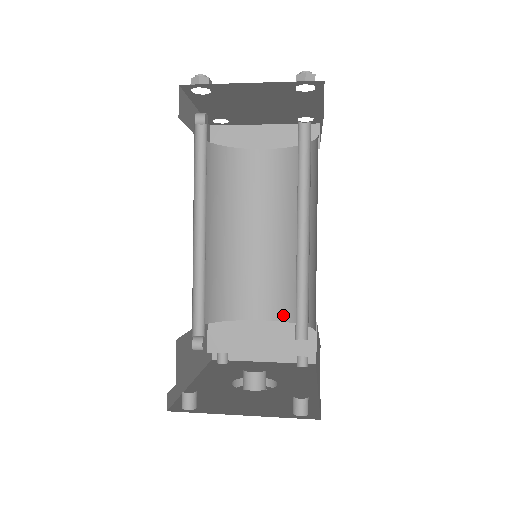
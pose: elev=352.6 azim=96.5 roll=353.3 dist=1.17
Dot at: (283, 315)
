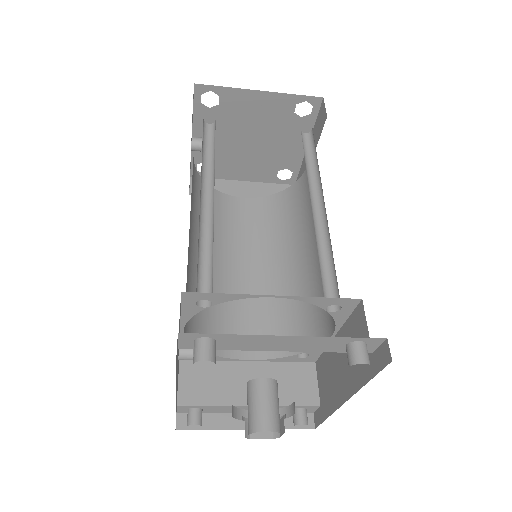
Dot at: occluded
